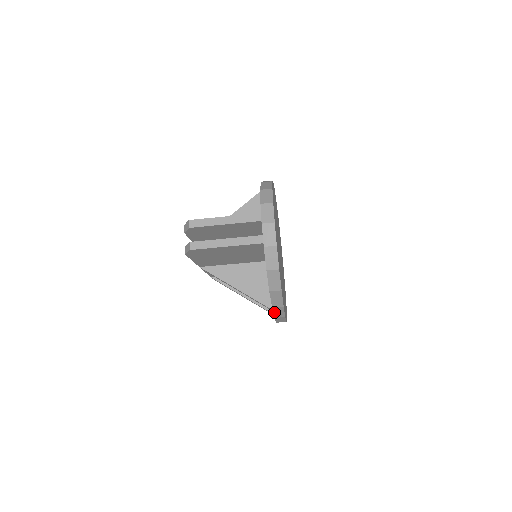
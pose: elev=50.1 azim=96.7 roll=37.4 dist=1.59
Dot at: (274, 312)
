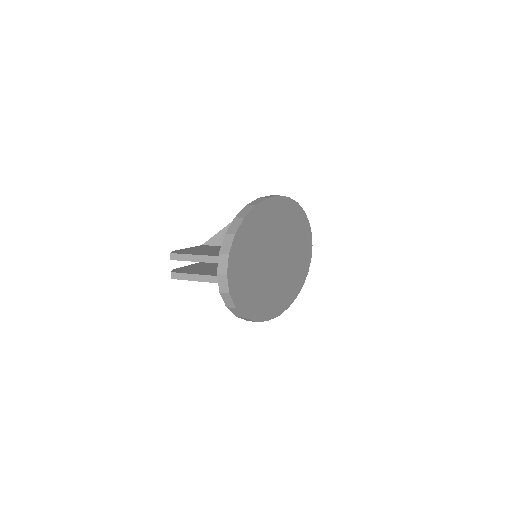
Dot at: occluded
